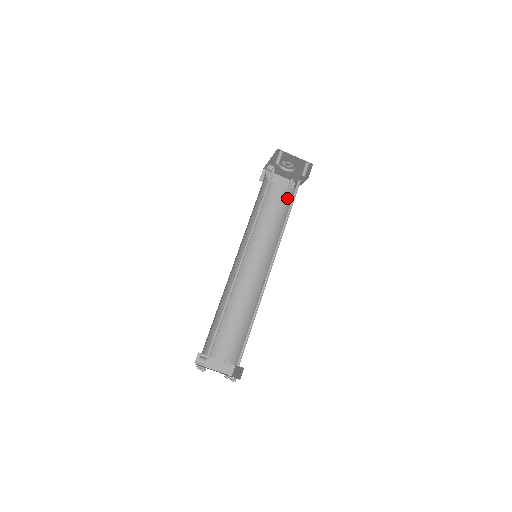
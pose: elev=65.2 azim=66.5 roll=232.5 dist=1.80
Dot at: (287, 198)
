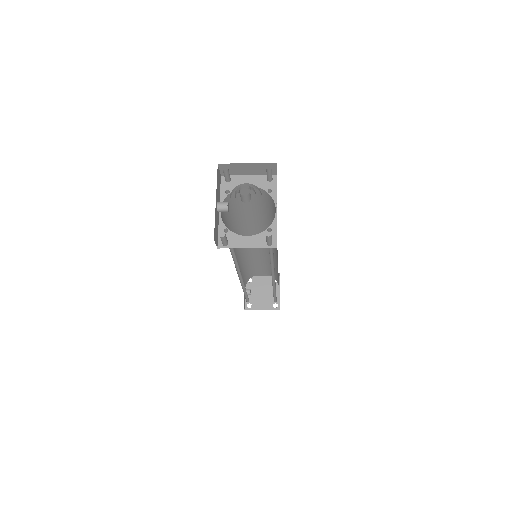
Dot at: (269, 203)
